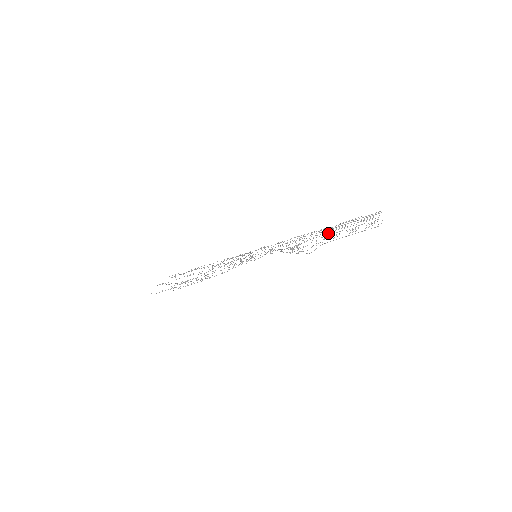
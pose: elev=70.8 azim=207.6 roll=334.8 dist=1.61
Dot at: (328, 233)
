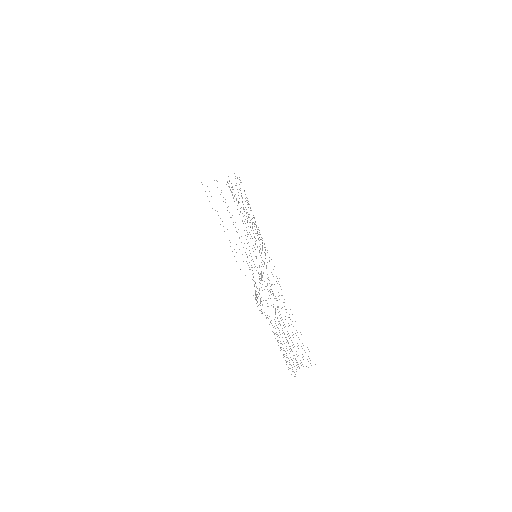
Dot at: occluded
